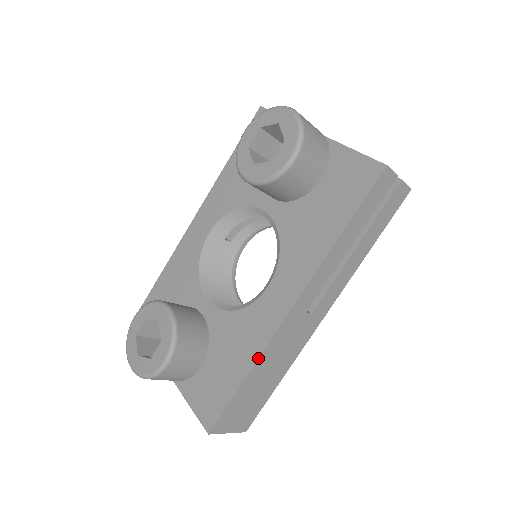
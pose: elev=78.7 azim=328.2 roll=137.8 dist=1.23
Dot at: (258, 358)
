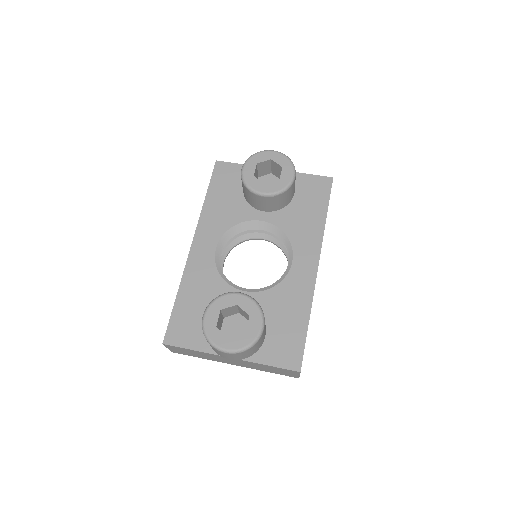
Dot at: (311, 304)
